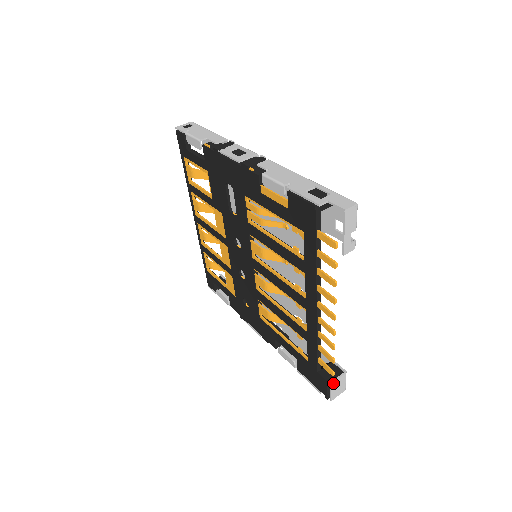
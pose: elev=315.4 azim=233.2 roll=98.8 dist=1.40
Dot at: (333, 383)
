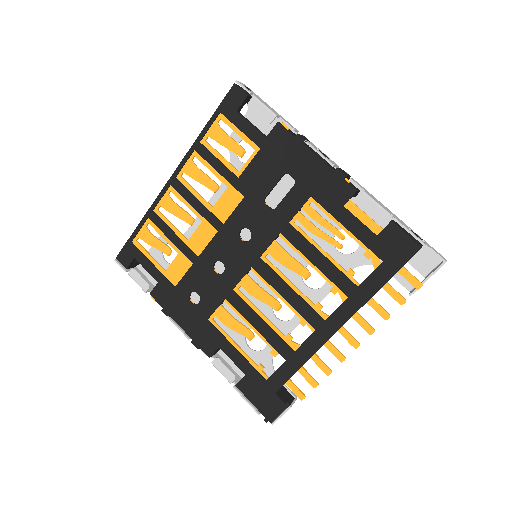
Dot at: (290, 407)
